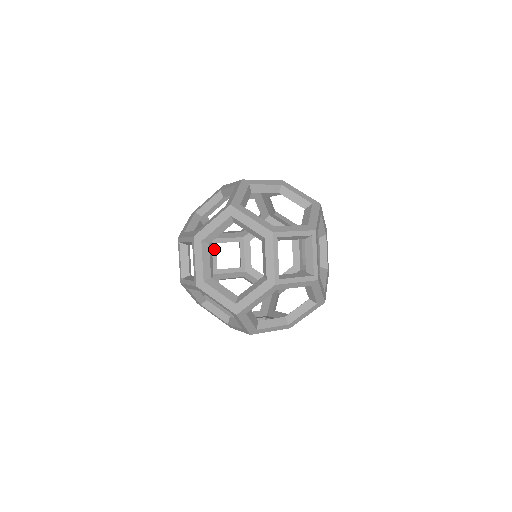
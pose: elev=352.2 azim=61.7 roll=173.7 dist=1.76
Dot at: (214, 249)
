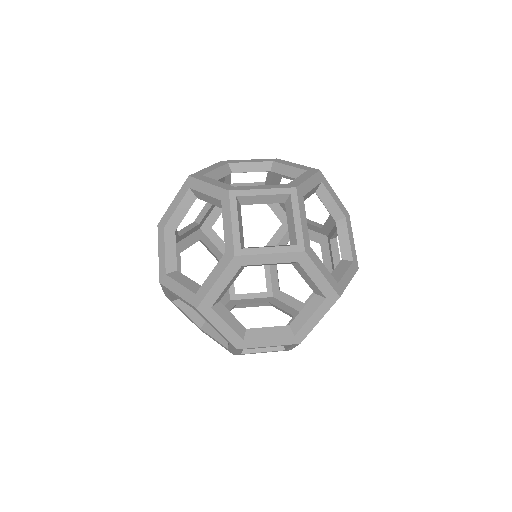
Dot at: (228, 177)
